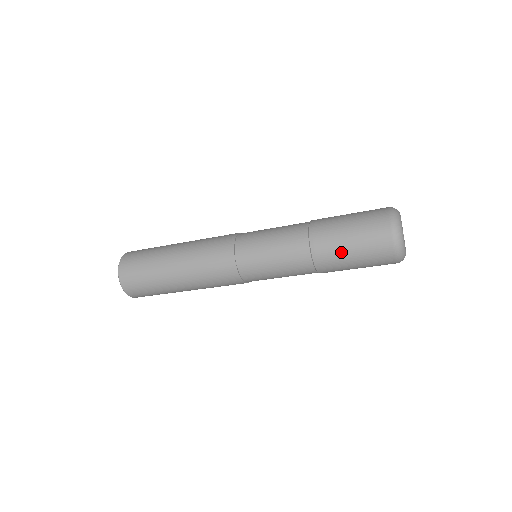
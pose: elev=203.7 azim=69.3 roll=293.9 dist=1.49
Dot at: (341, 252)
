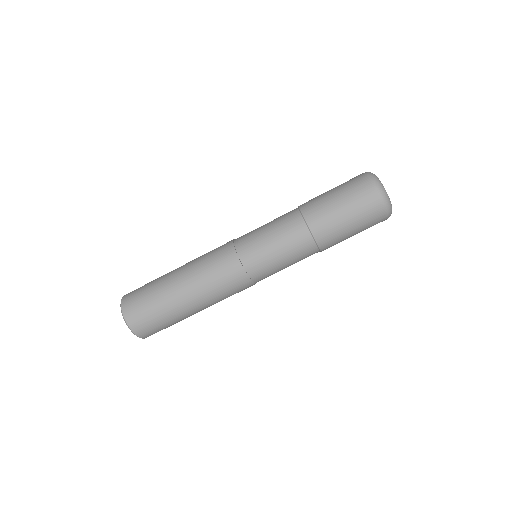
Dot at: (330, 207)
